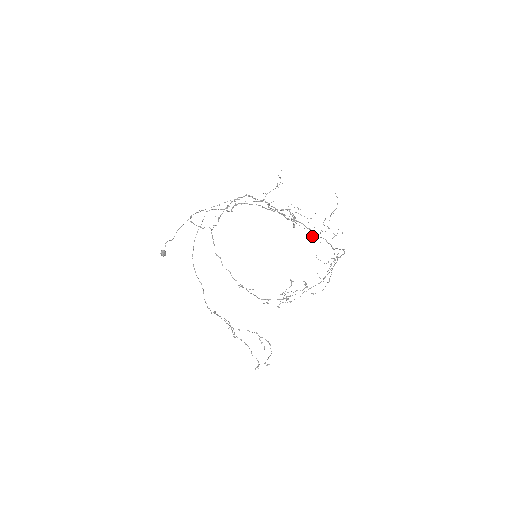
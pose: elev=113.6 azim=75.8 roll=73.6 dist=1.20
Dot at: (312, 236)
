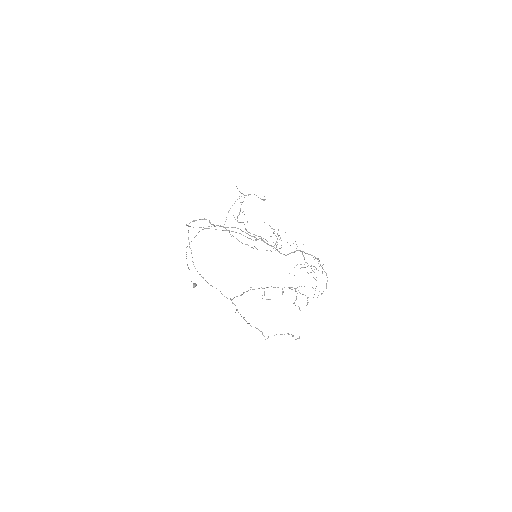
Dot at: occluded
